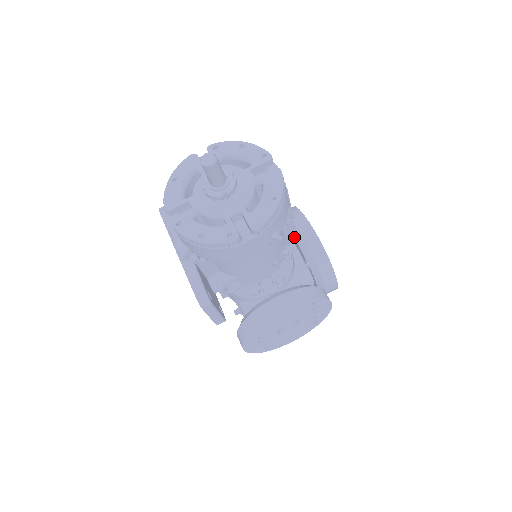
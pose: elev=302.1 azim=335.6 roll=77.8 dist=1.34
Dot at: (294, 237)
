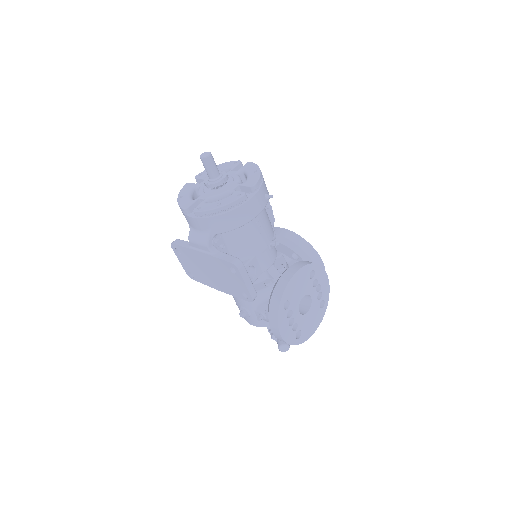
Dot at: occluded
